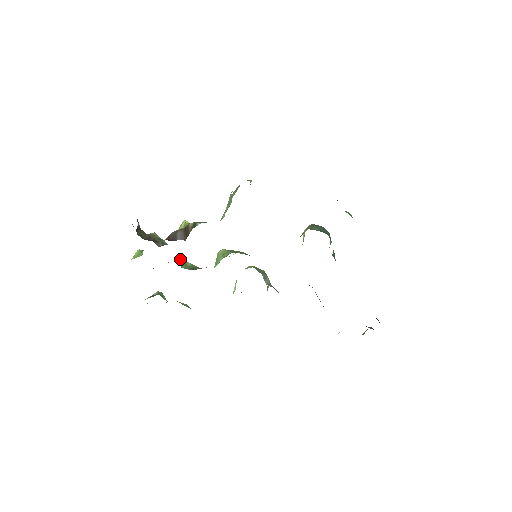
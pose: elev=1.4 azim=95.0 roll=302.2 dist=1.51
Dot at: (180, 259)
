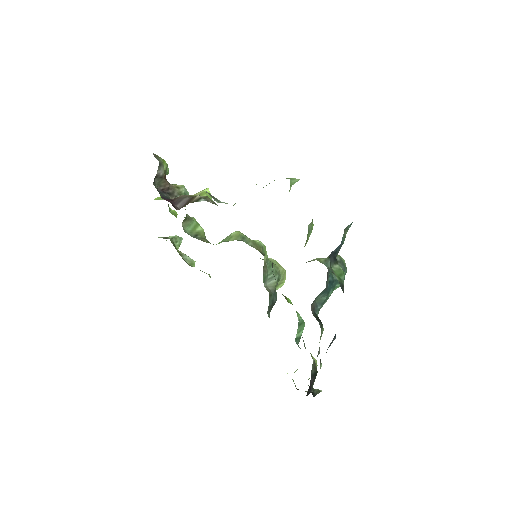
Dot at: (192, 220)
